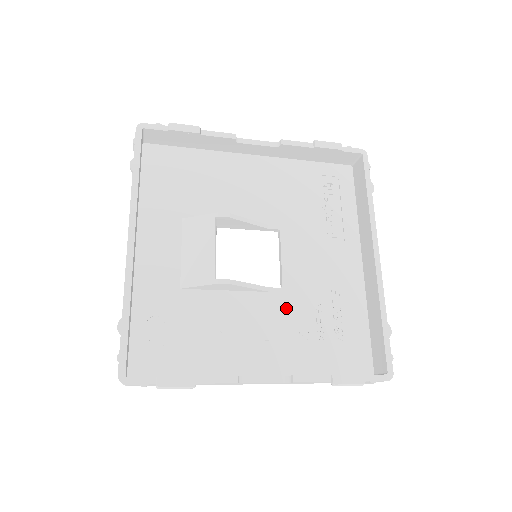
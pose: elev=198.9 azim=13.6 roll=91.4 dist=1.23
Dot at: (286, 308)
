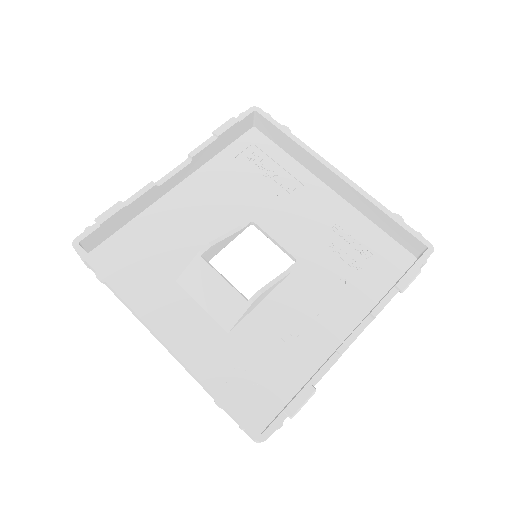
Dot at: (314, 272)
